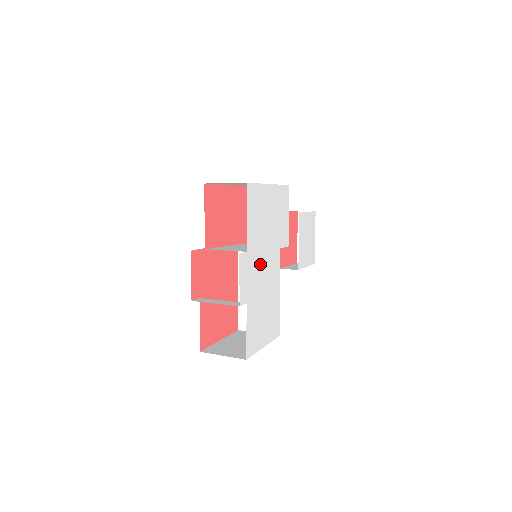
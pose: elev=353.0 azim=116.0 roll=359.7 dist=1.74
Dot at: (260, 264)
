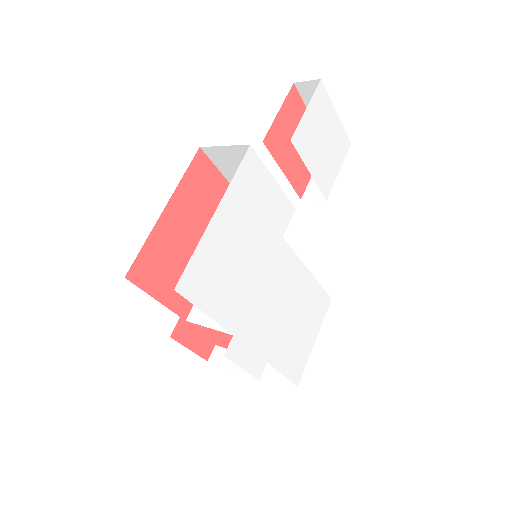
Dot at: (262, 305)
